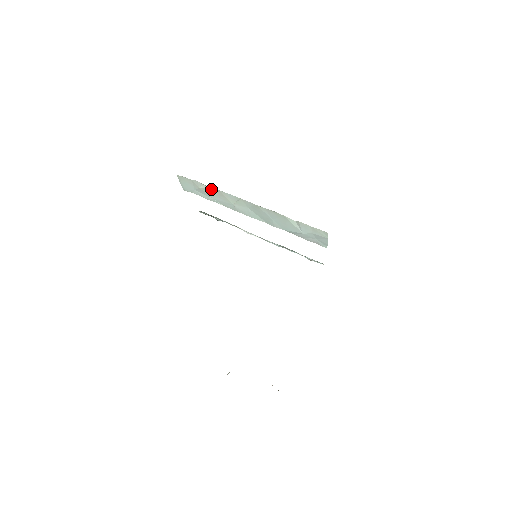
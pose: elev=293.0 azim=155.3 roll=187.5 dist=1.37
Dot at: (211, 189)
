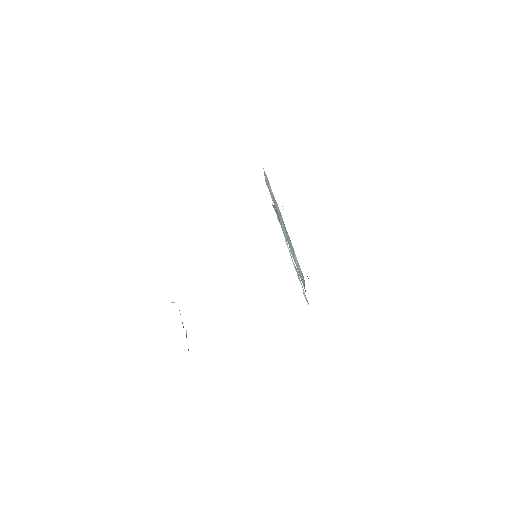
Dot at: (273, 194)
